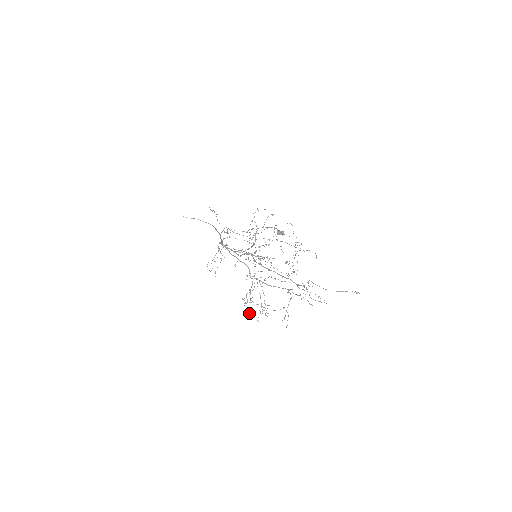
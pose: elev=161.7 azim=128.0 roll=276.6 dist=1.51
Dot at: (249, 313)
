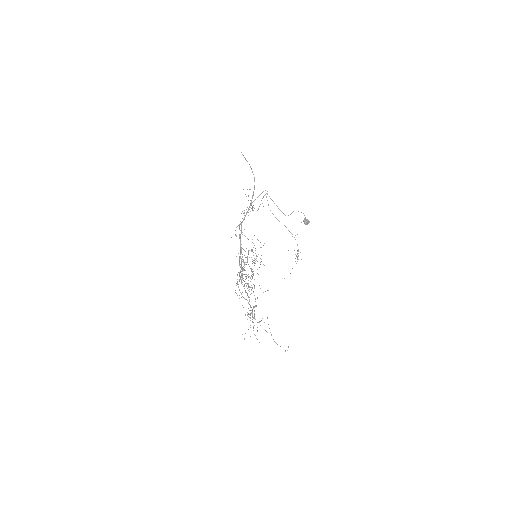
Dot at: (243, 278)
